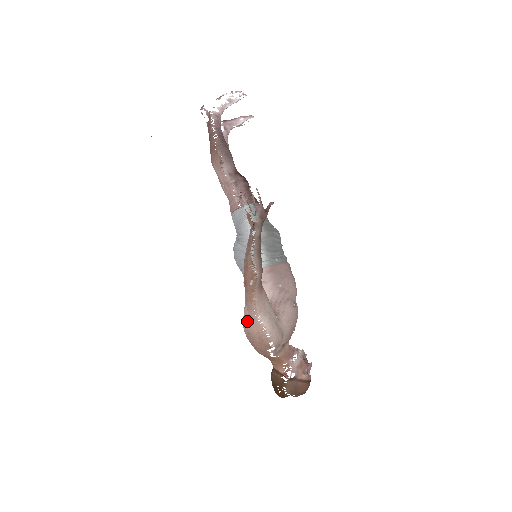
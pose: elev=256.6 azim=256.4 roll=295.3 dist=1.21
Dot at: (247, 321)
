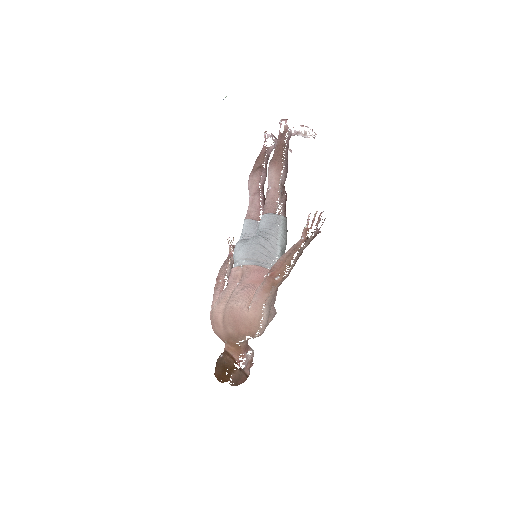
Dot at: (245, 304)
